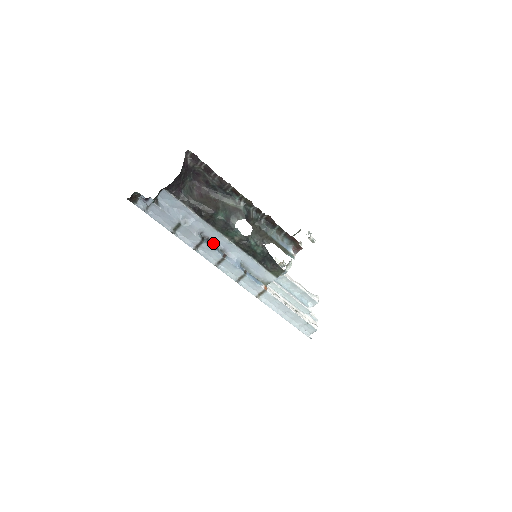
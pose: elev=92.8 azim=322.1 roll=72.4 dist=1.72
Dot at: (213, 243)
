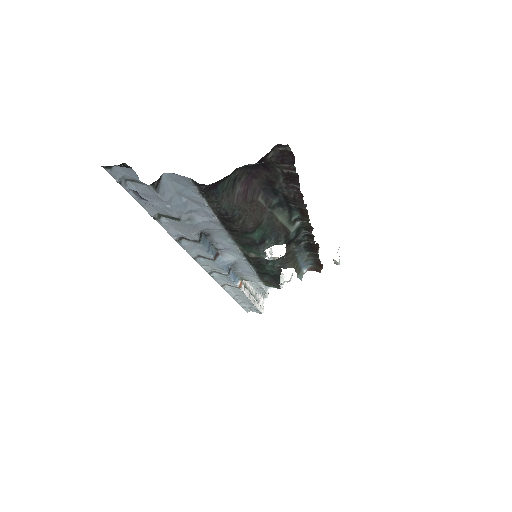
Dot at: (211, 240)
